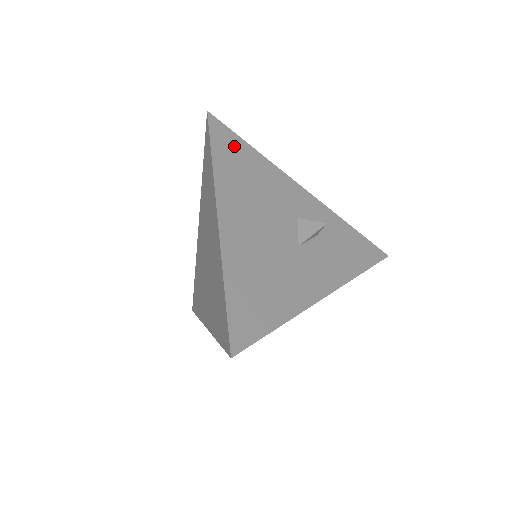
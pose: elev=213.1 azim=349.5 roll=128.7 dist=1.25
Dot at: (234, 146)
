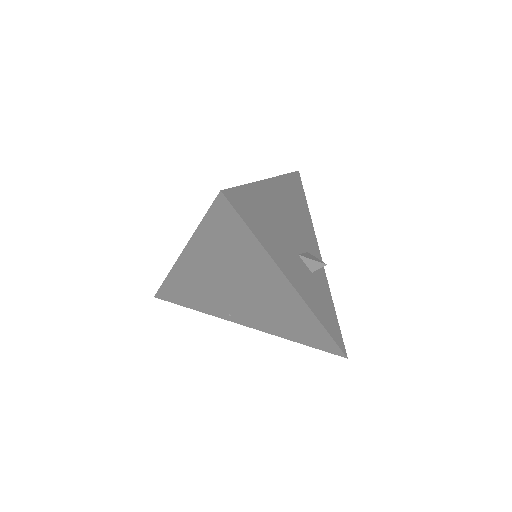
Dot at: (300, 192)
